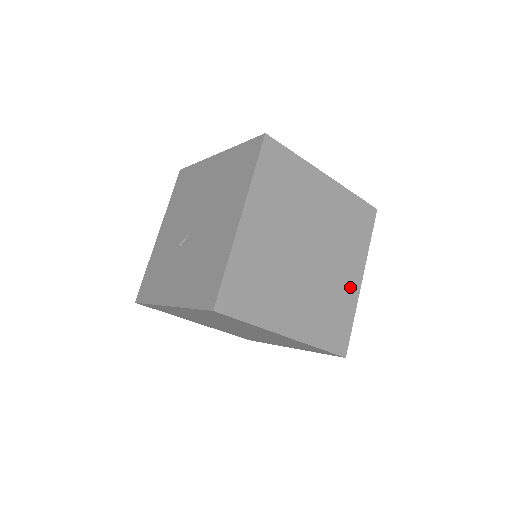
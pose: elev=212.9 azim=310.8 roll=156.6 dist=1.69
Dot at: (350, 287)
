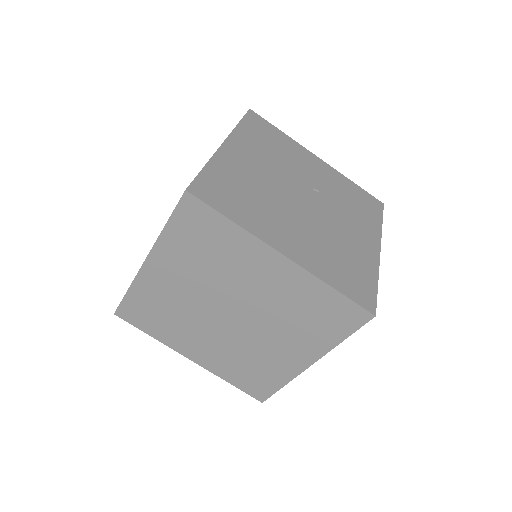
Dot at: (365, 250)
